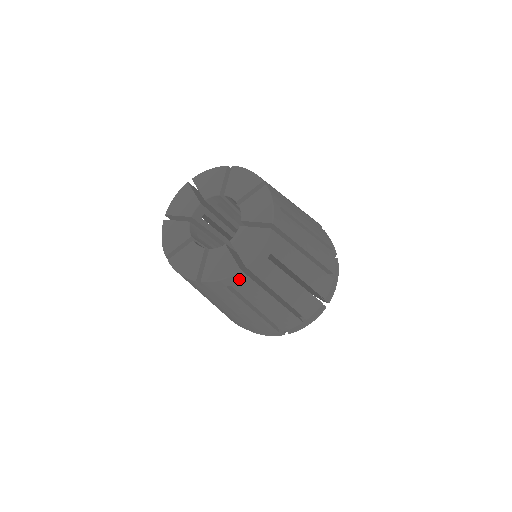
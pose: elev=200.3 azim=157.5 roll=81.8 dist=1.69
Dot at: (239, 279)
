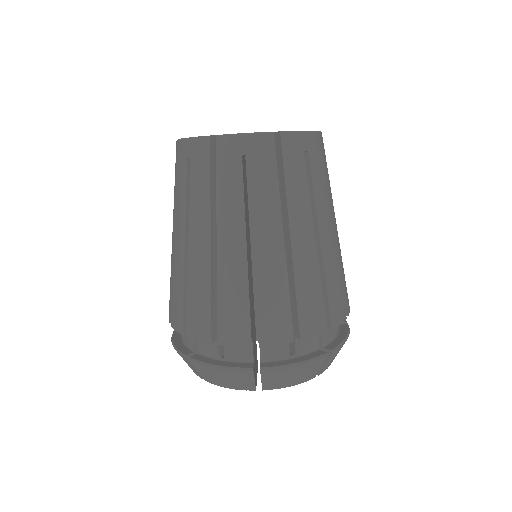
Dot at: (264, 148)
